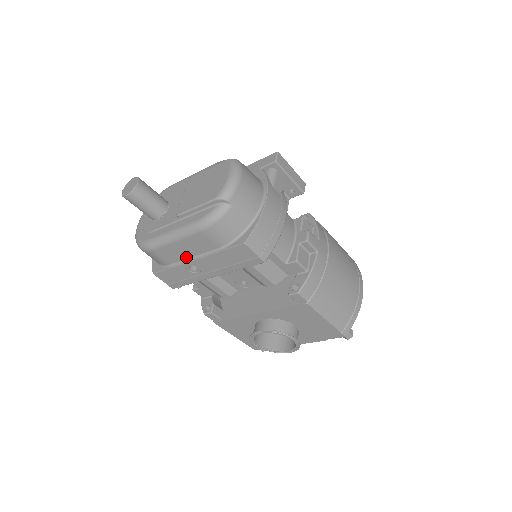
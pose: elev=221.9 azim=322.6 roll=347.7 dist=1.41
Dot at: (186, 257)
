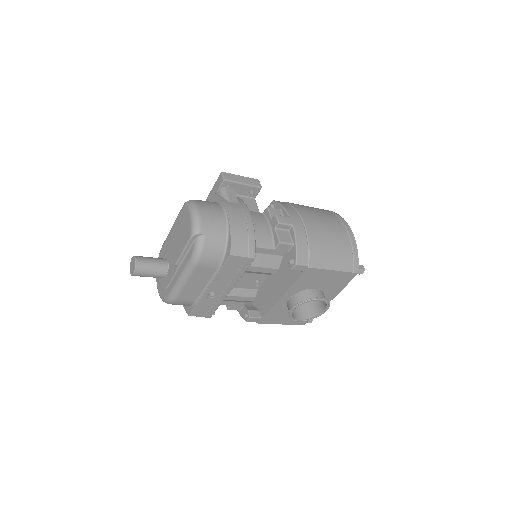
Dot at: (201, 290)
